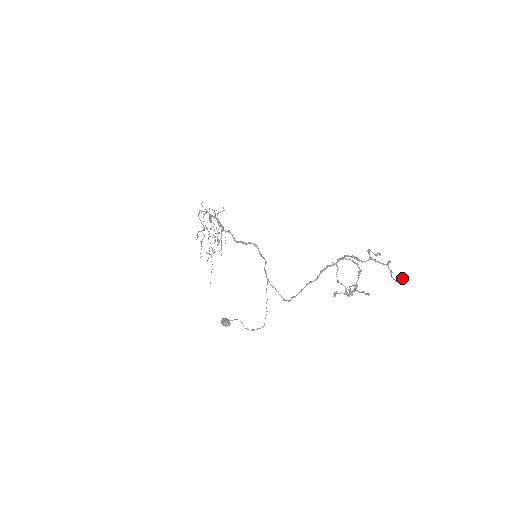
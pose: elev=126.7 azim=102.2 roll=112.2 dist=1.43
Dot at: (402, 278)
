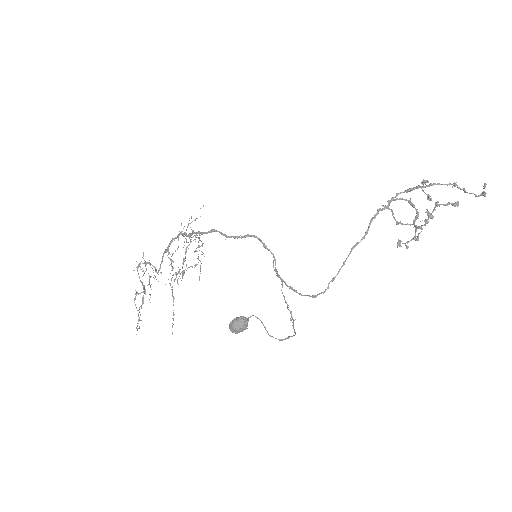
Dot at: (484, 184)
